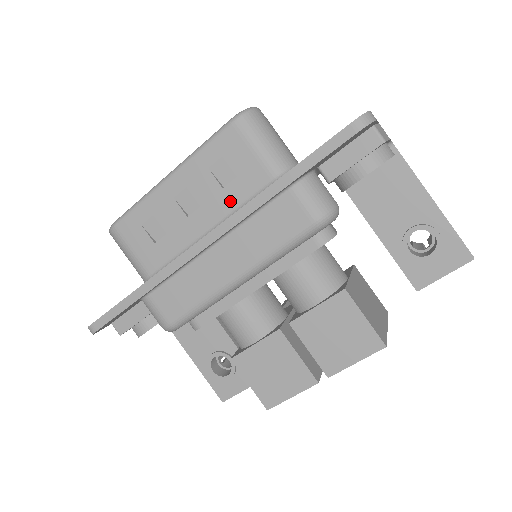
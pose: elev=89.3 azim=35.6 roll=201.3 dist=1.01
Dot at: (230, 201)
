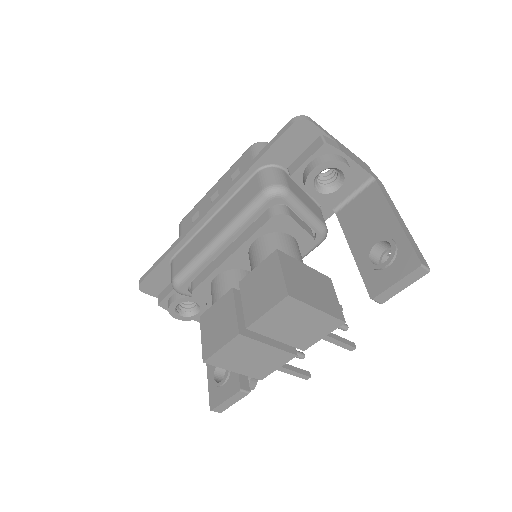
Dot at: occluded
